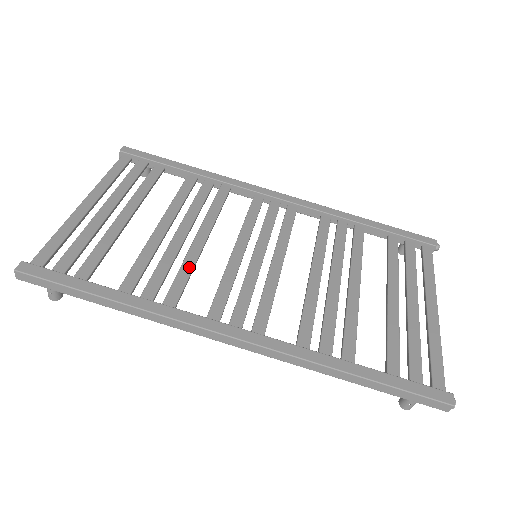
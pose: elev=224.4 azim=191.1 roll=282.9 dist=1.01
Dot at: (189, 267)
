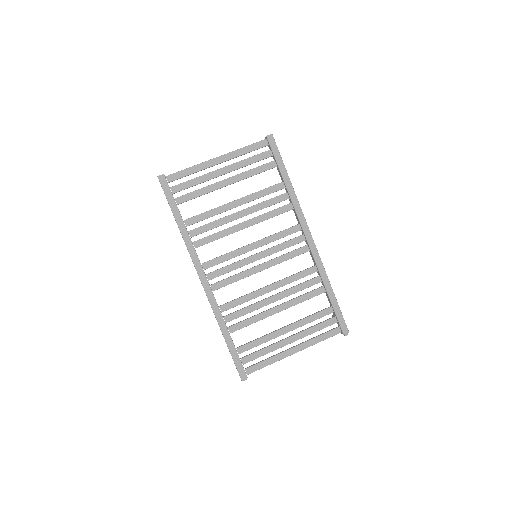
Dot at: (222, 235)
